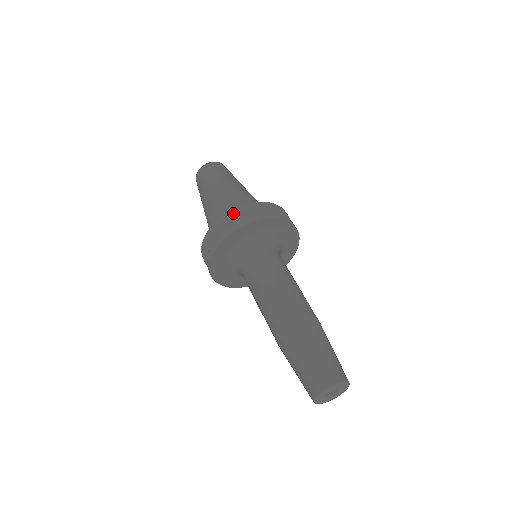
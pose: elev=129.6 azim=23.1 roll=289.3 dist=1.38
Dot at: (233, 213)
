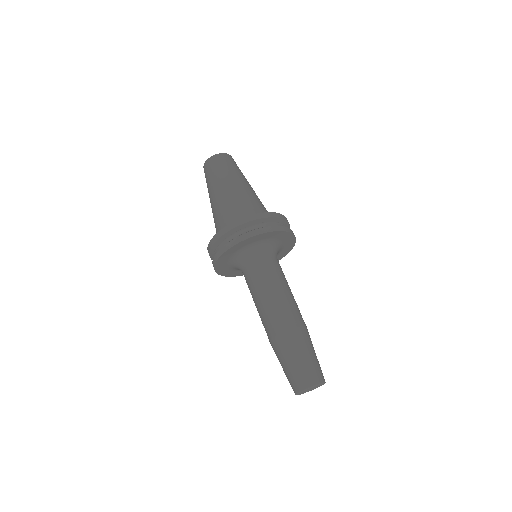
Dot at: (225, 231)
